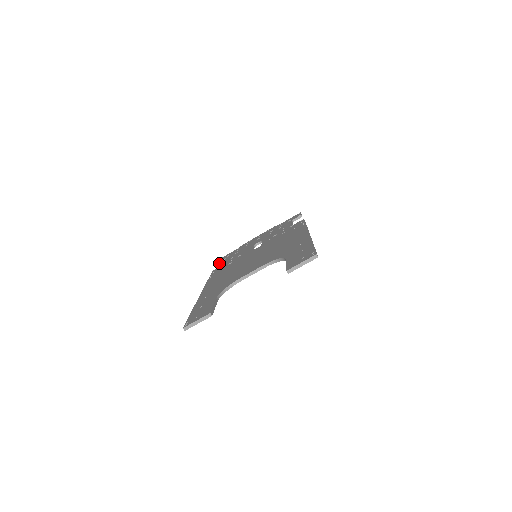
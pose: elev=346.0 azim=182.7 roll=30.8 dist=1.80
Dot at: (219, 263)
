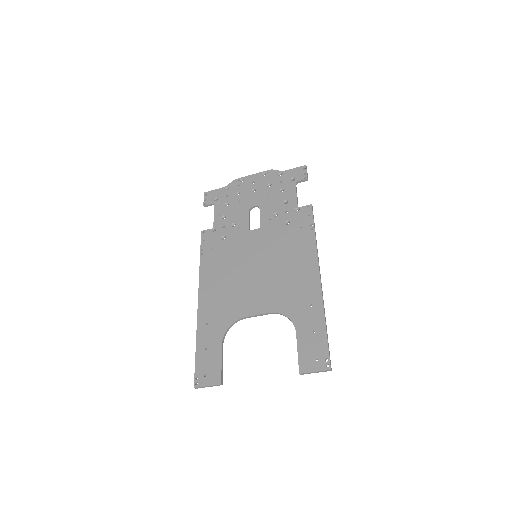
Dot at: (206, 206)
